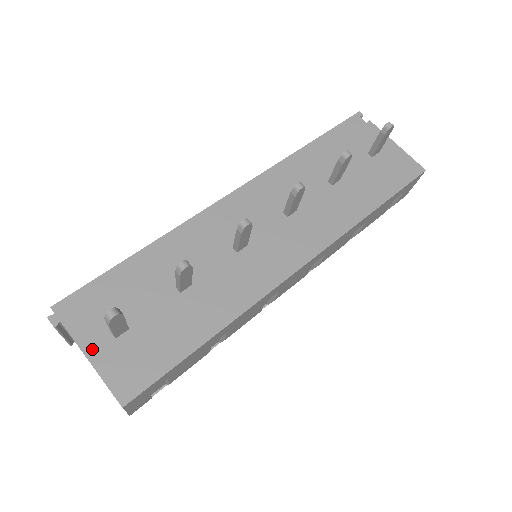
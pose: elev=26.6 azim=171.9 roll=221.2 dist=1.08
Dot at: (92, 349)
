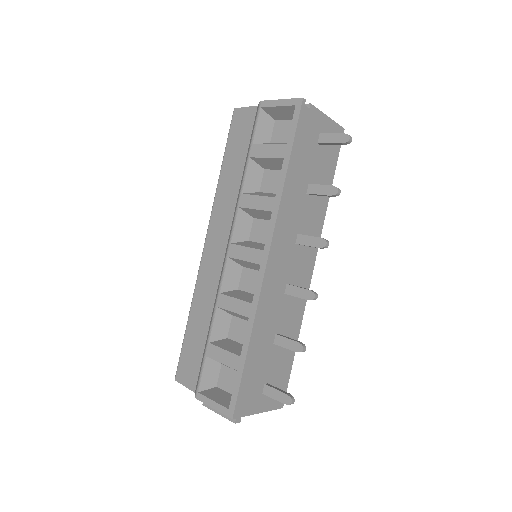
Dot at: (260, 408)
